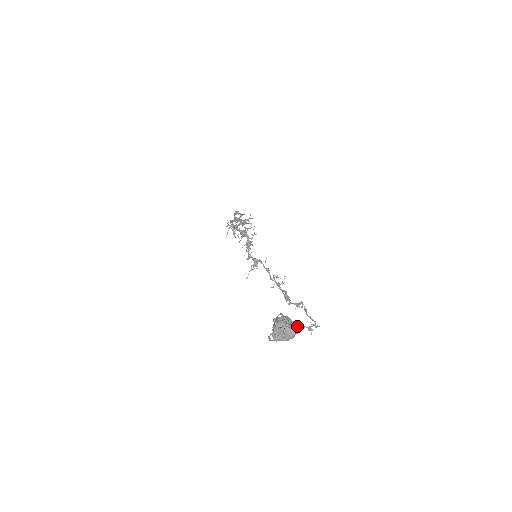
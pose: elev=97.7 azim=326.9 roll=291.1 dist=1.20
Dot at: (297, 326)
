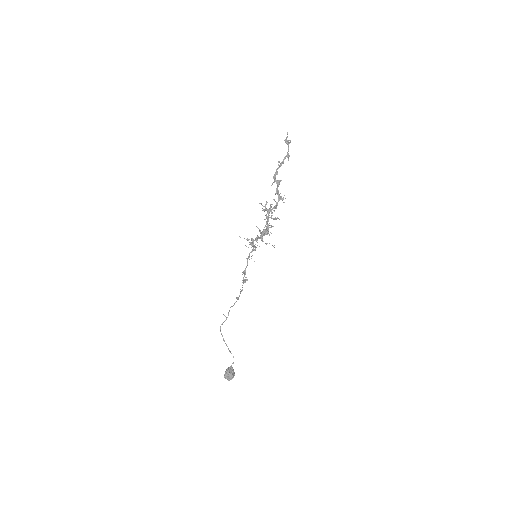
Dot at: occluded
